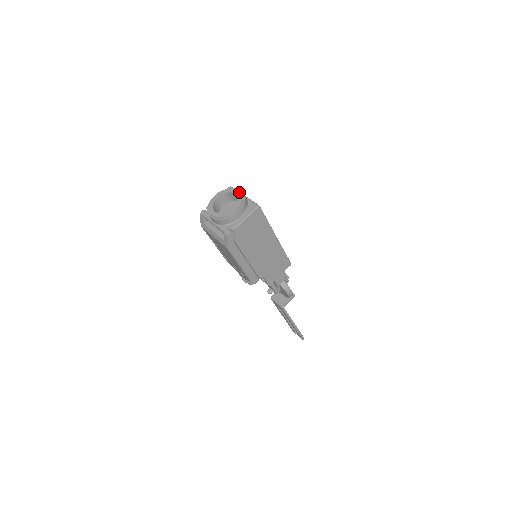
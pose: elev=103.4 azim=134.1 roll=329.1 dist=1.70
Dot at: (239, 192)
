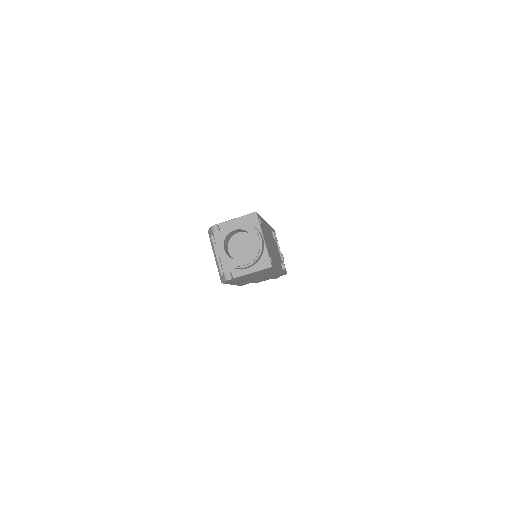
Dot at: (258, 242)
